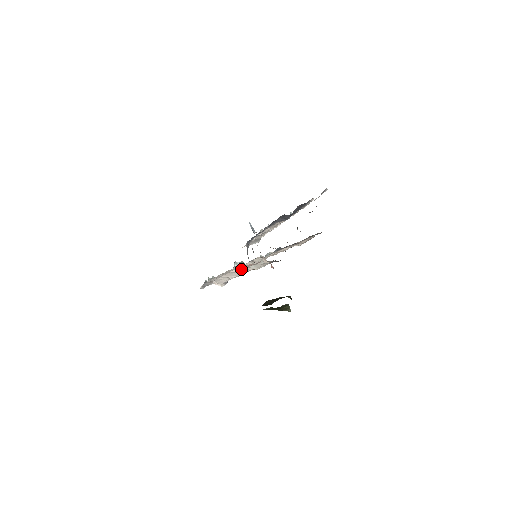
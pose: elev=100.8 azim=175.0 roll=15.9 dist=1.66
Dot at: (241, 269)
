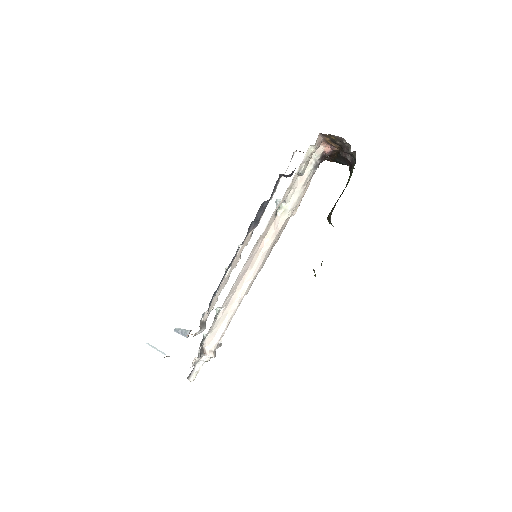
Dot at: (303, 169)
